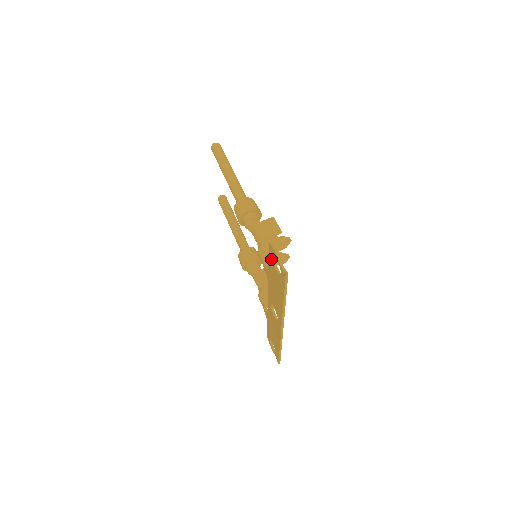
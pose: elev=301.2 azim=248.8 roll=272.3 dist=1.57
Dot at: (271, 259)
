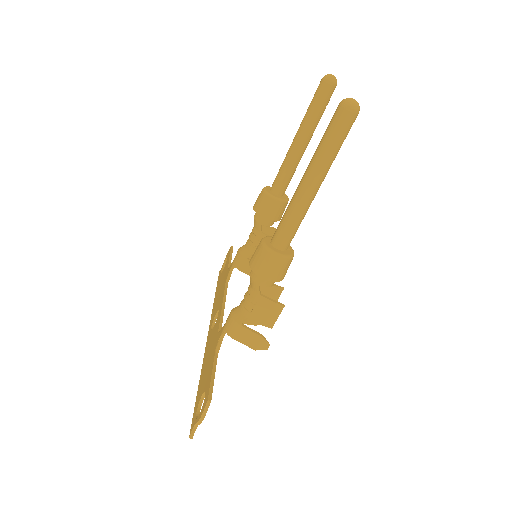
Dot at: (207, 386)
